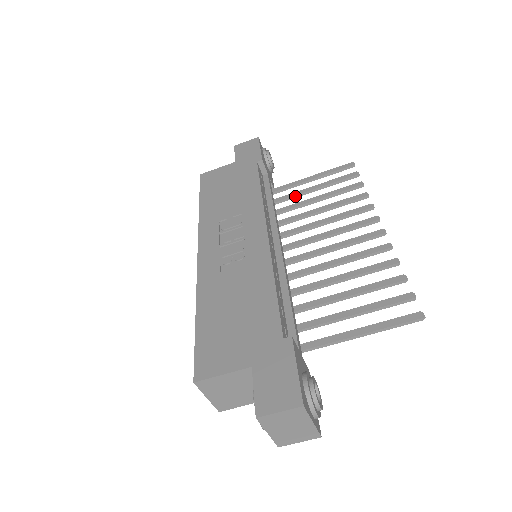
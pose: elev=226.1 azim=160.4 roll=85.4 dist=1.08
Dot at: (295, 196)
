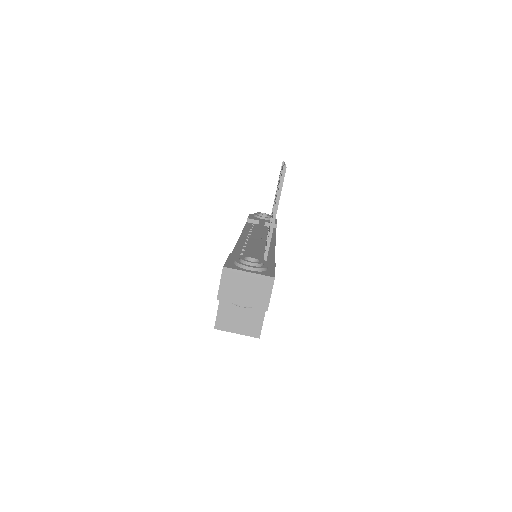
Dot at: occluded
